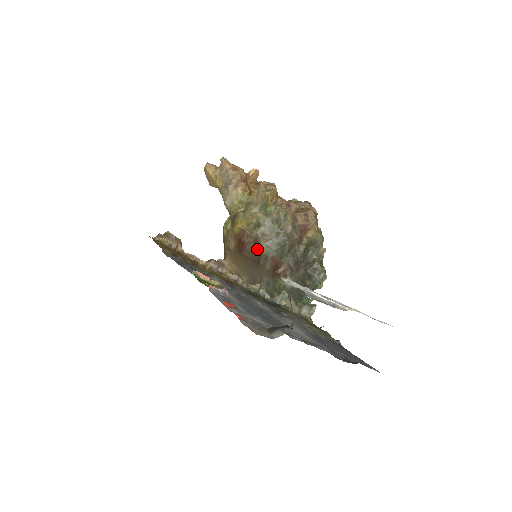
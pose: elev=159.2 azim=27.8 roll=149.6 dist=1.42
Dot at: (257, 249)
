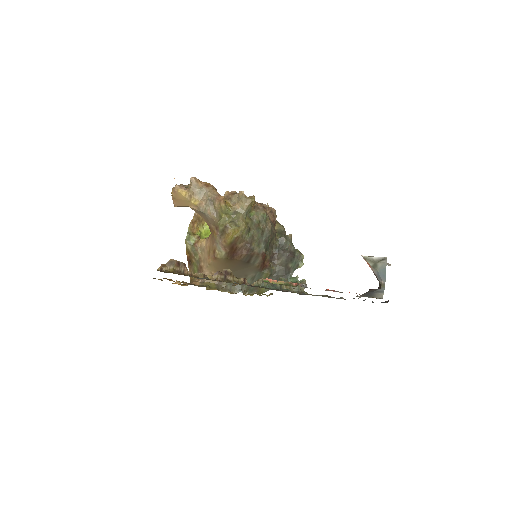
Dot at: (250, 250)
